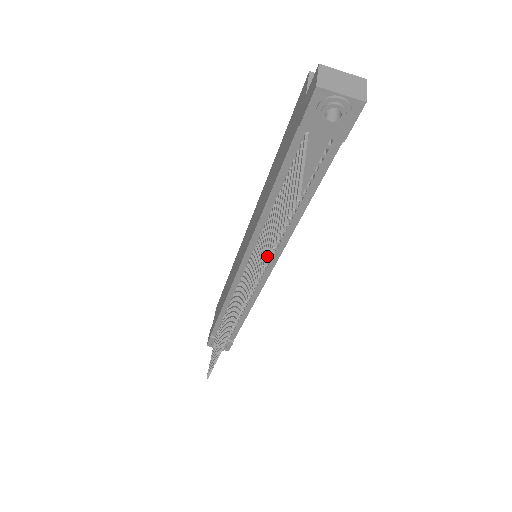
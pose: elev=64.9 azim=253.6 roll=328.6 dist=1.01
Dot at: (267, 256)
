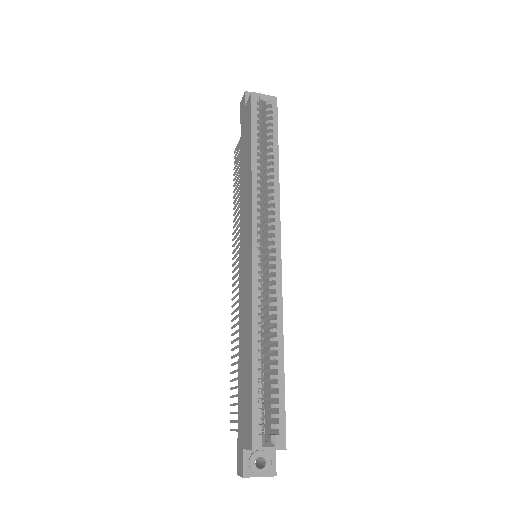
Dot at: occluded
